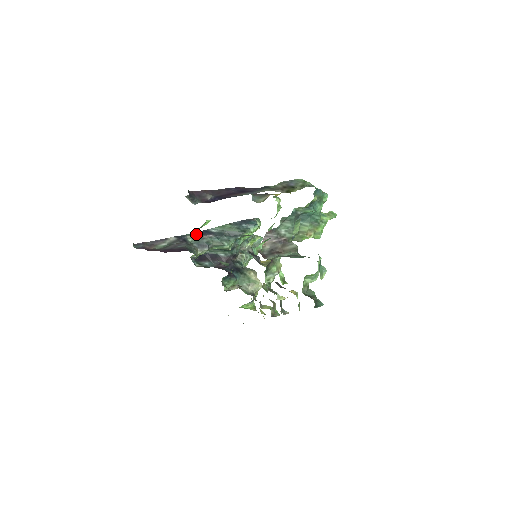
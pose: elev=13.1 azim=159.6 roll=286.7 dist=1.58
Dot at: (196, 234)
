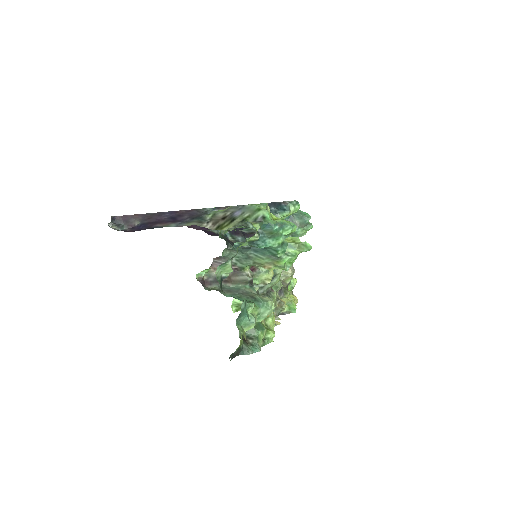
Dot at: occluded
